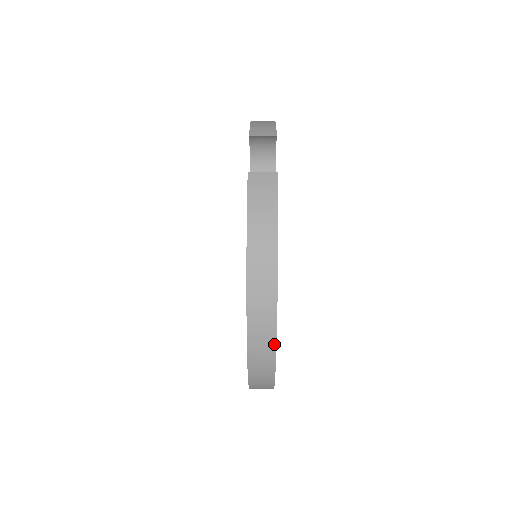
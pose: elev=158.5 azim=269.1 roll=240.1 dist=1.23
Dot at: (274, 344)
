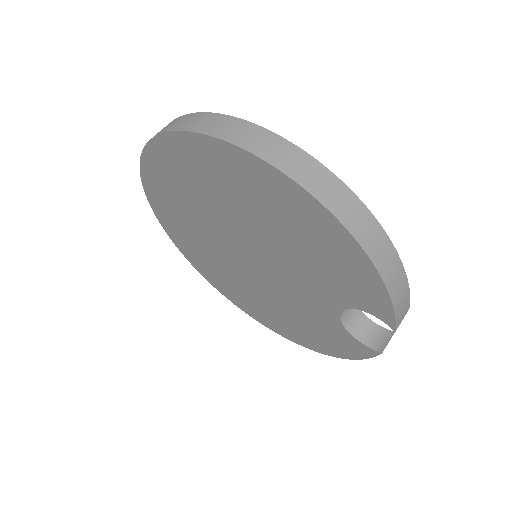
Dot at: occluded
